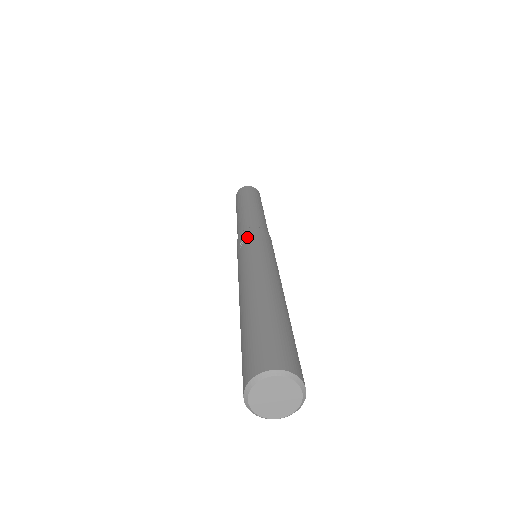
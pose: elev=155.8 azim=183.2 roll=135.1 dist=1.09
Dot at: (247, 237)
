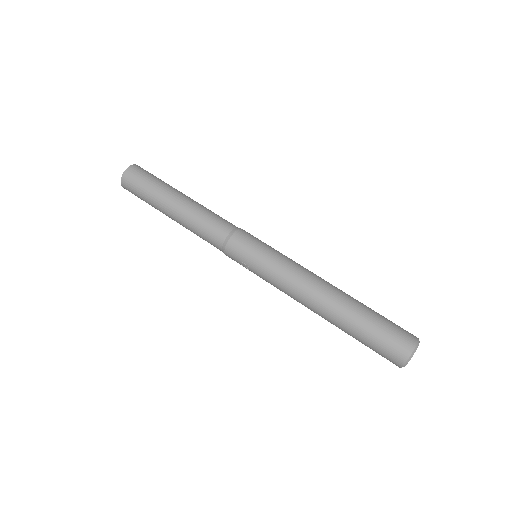
Dot at: (241, 261)
